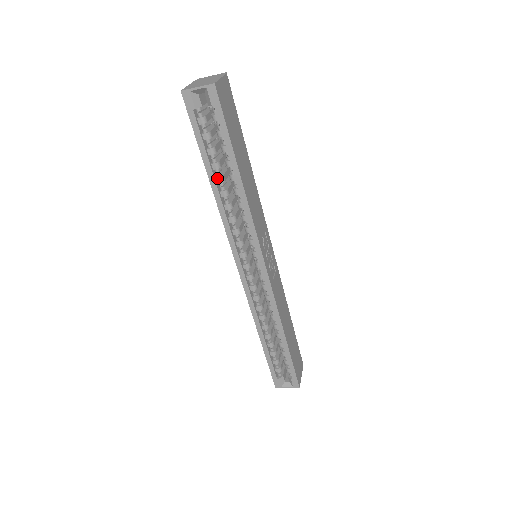
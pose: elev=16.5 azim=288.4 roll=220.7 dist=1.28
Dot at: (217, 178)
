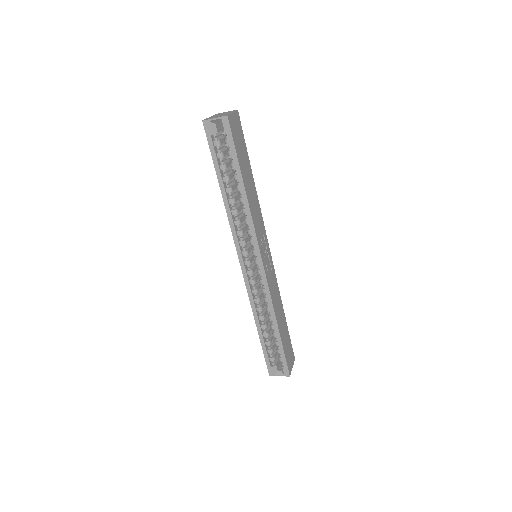
Dot at: (227, 188)
